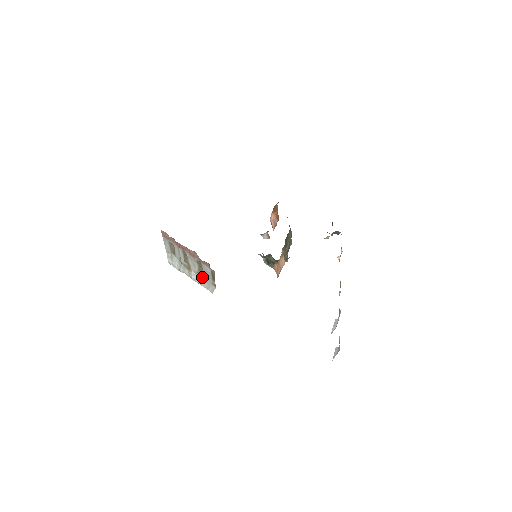
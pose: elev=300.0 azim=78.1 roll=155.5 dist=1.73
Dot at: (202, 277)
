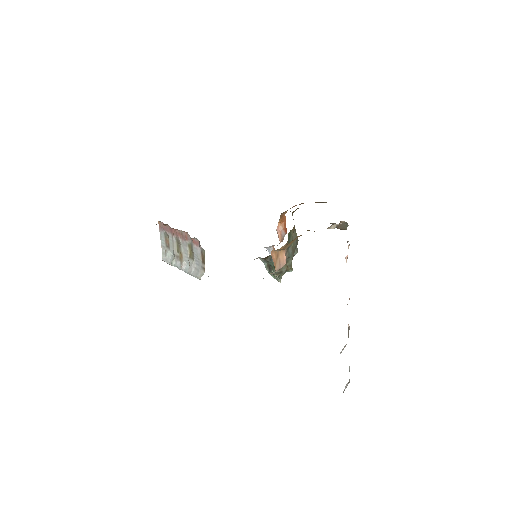
Dot at: (192, 263)
